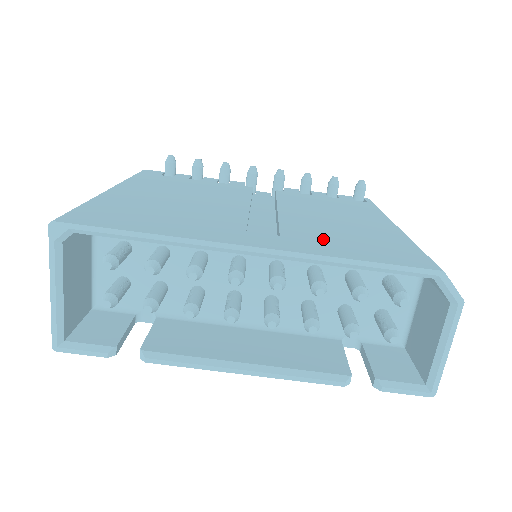
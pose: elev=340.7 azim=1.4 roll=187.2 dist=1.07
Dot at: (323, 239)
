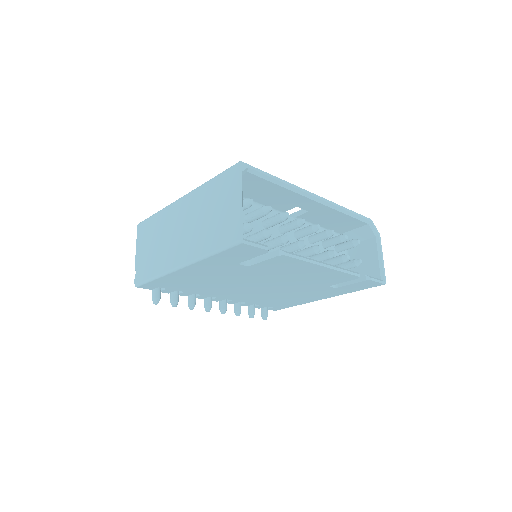
Dot at: occluded
